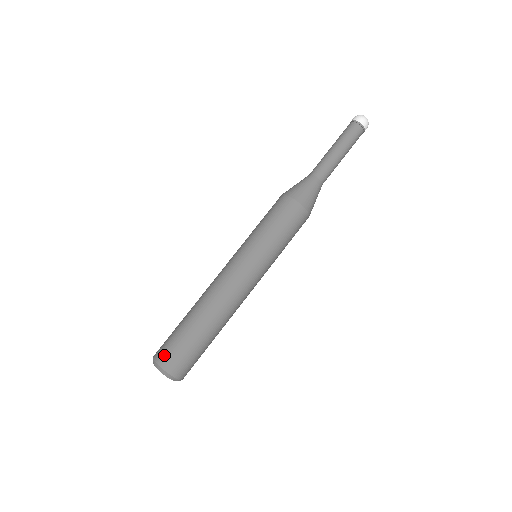
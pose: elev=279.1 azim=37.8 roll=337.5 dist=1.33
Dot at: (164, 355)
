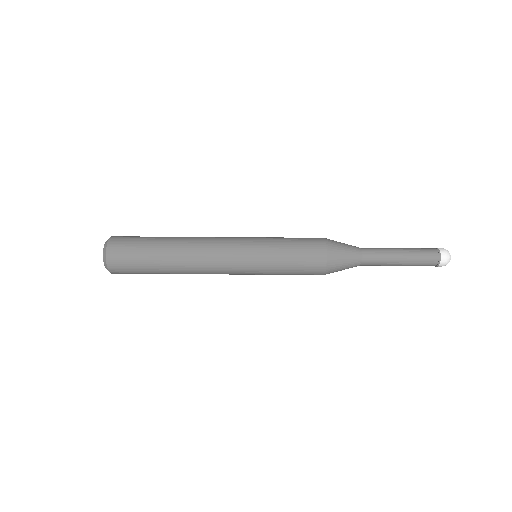
Dot at: (117, 262)
